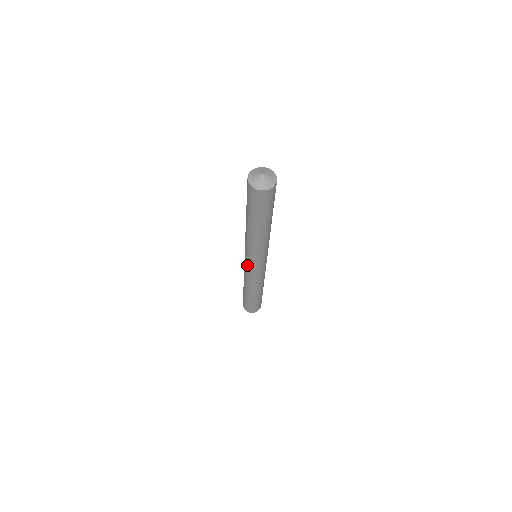
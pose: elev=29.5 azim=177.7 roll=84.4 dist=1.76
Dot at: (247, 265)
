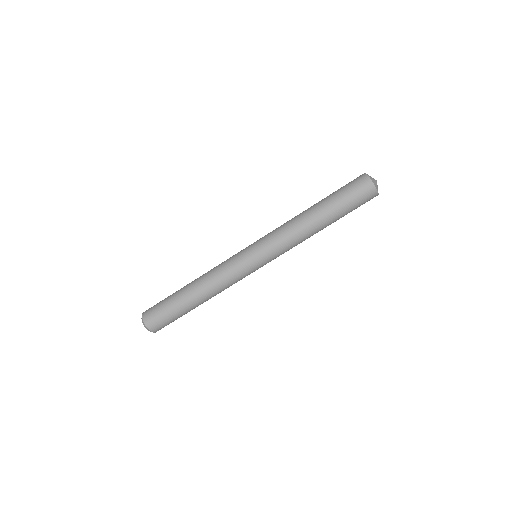
Dot at: (249, 261)
